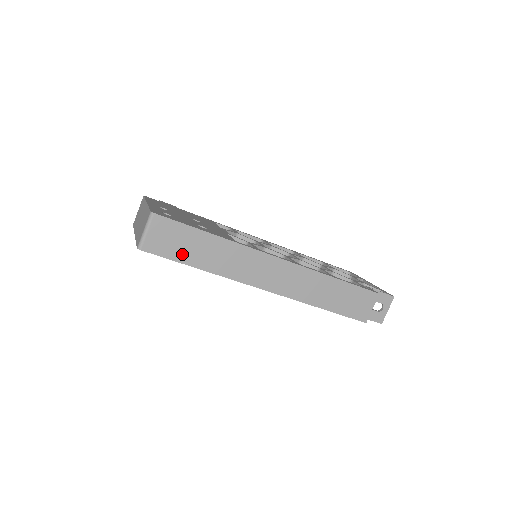
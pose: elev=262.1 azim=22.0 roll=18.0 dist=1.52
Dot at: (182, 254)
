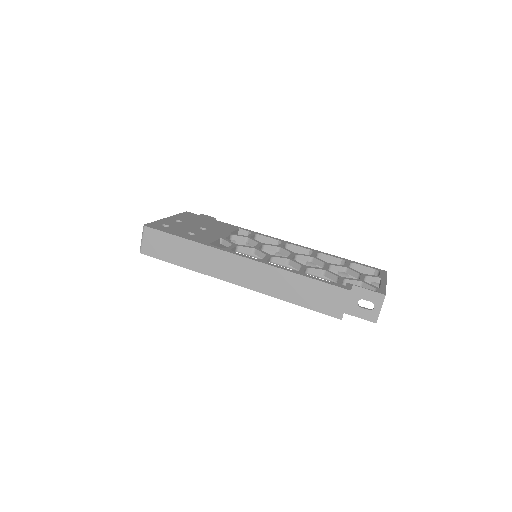
Dot at: (168, 255)
